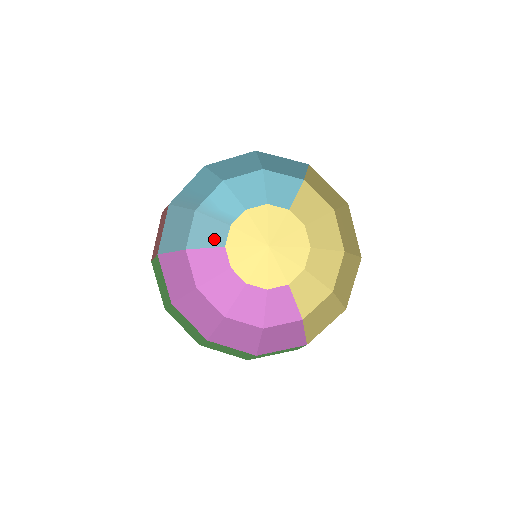
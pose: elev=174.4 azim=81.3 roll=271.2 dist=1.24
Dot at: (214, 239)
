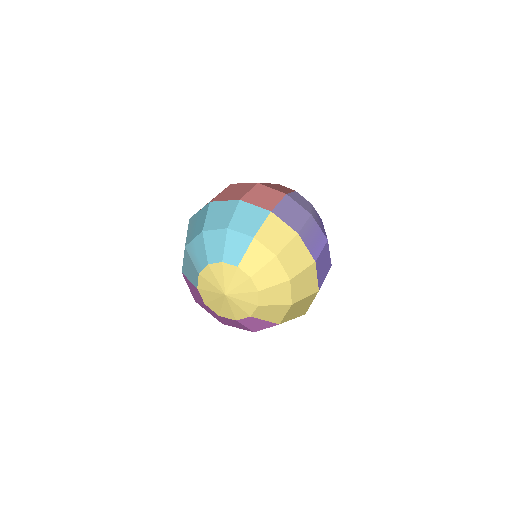
Dot at: (192, 277)
